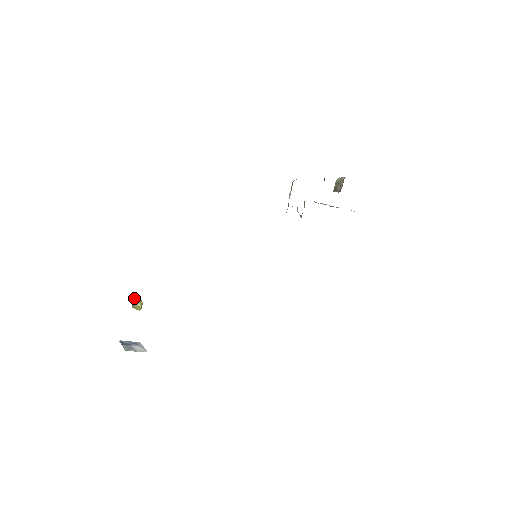
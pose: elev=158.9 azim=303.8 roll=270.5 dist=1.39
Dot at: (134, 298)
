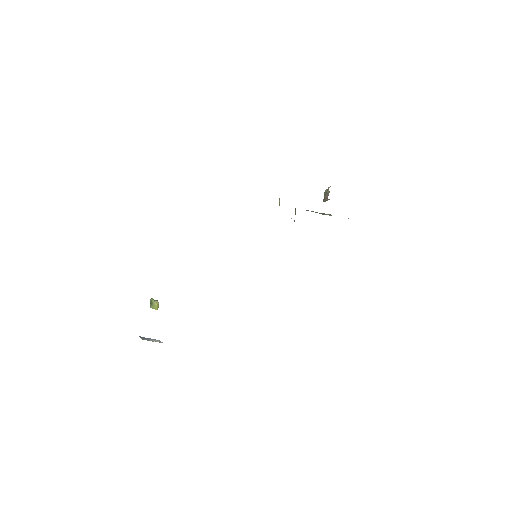
Dot at: (151, 299)
